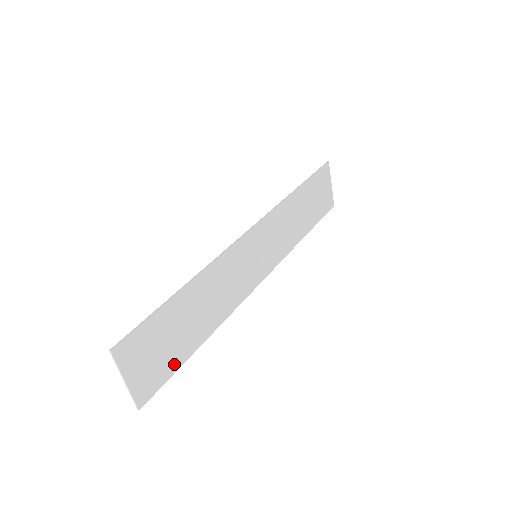
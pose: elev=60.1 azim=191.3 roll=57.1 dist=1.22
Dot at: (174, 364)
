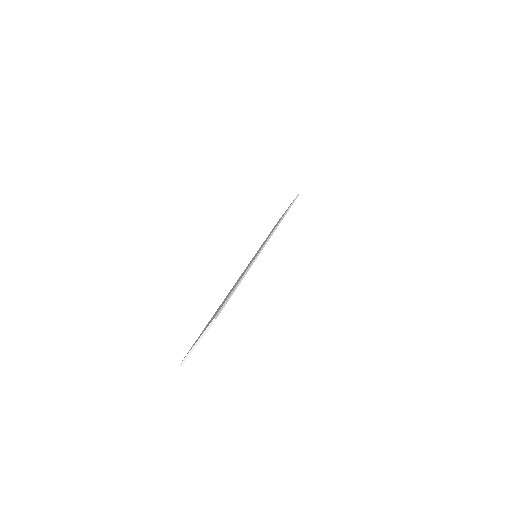
Dot at: occluded
